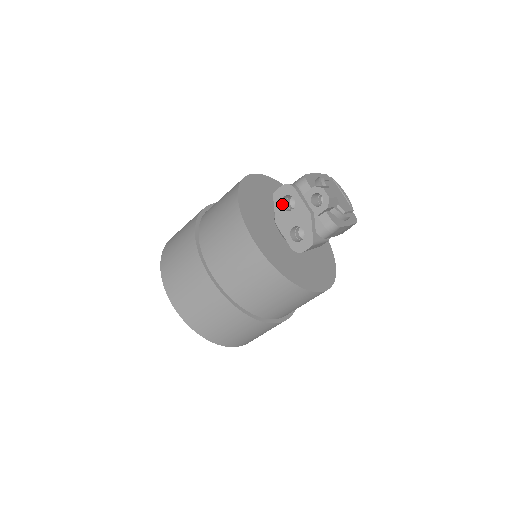
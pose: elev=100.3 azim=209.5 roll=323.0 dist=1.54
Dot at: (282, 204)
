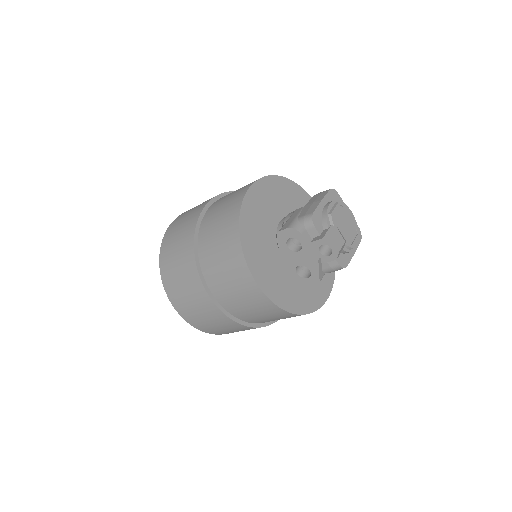
Dot at: (287, 243)
